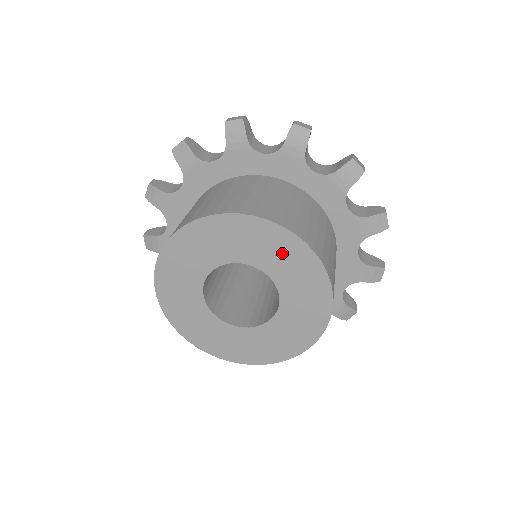
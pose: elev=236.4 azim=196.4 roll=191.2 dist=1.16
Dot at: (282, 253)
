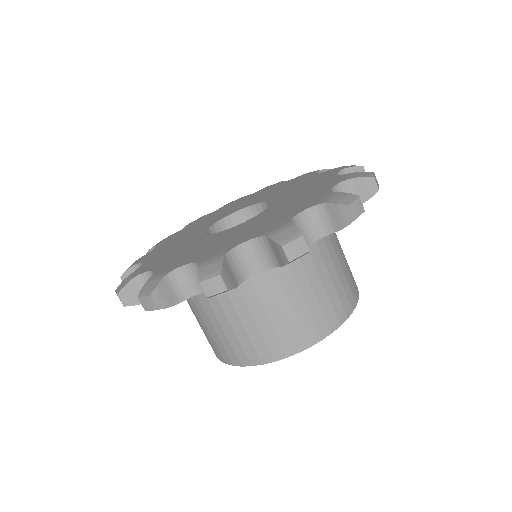
Dot at: occluded
